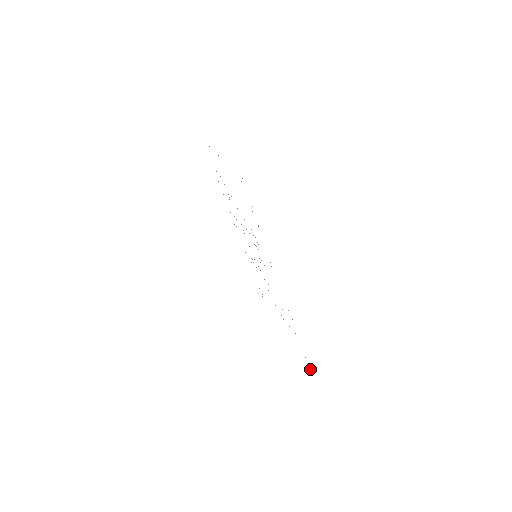
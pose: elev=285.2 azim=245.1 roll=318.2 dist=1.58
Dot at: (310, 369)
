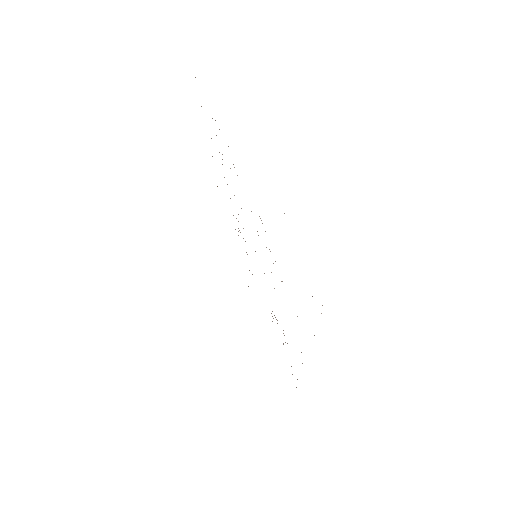
Dot at: occluded
